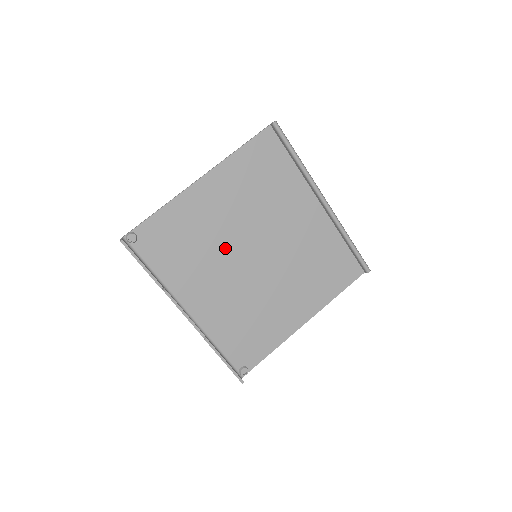
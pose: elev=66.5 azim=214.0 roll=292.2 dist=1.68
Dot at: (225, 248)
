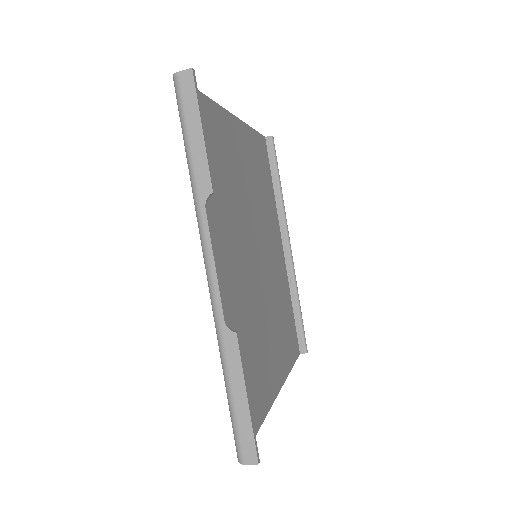
Dot at: (242, 217)
